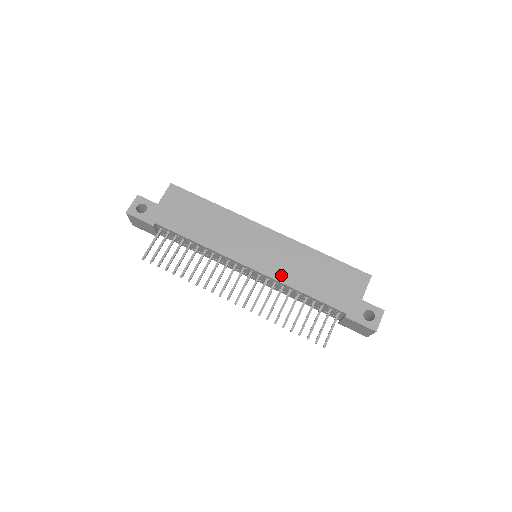
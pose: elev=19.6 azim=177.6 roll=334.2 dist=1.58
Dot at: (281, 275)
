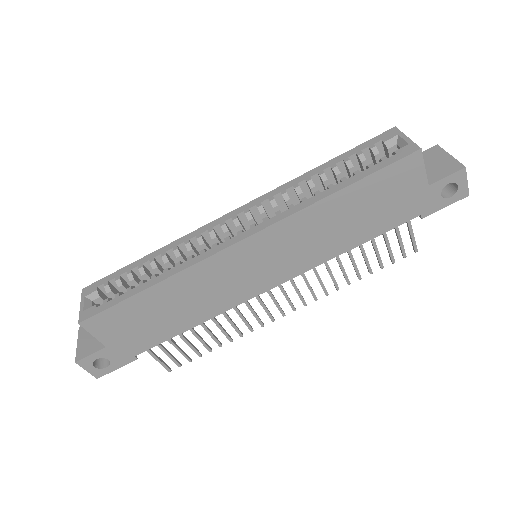
Dot at: (314, 259)
